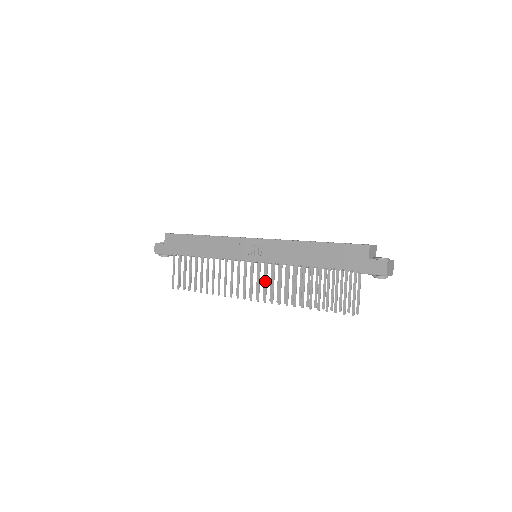
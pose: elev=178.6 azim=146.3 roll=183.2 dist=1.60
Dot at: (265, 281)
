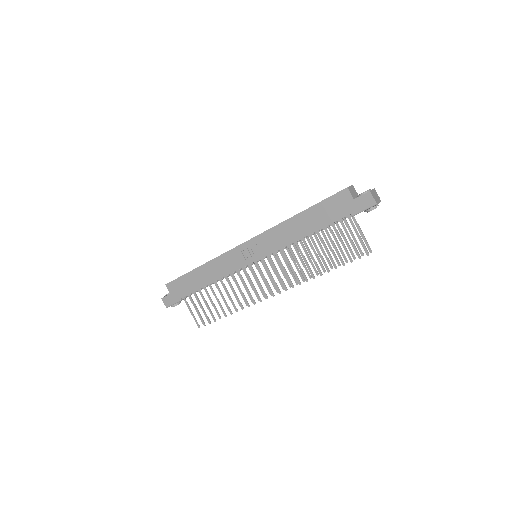
Dot at: (276, 272)
